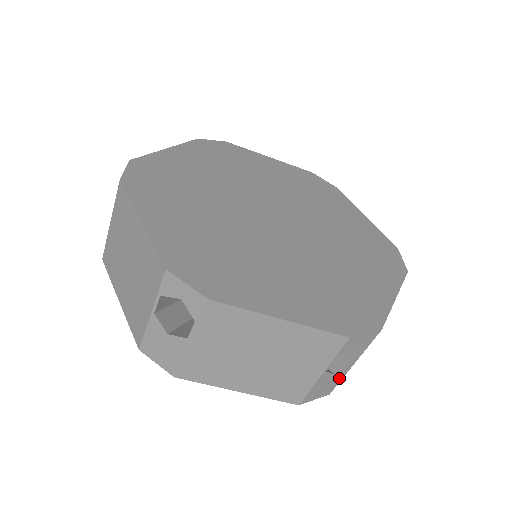
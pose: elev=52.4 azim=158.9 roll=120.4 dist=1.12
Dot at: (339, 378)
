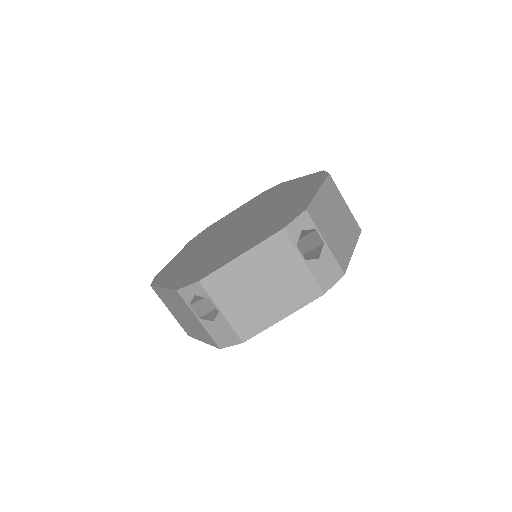
Dot at: (227, 326)
